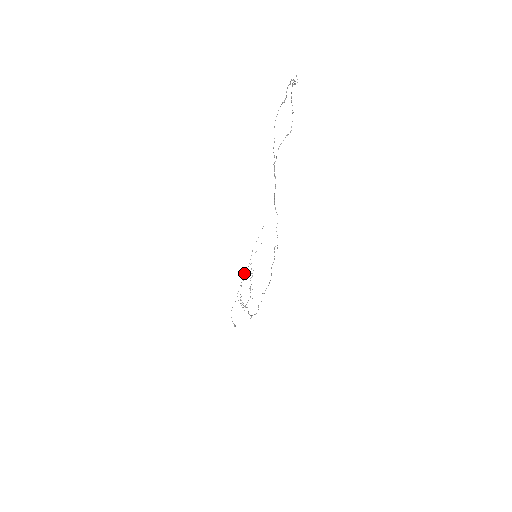
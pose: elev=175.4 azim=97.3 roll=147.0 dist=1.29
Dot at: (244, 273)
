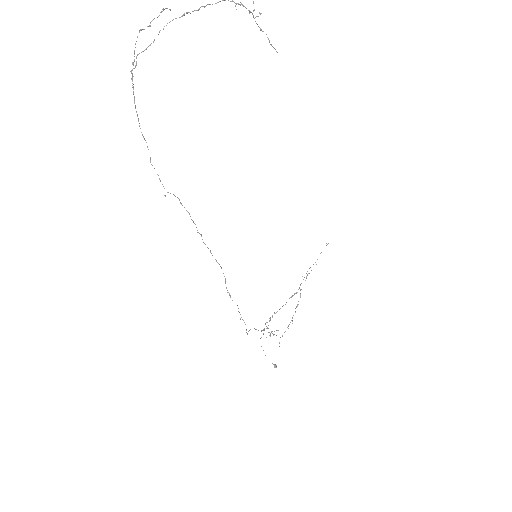
Dot at: (289, 298)
